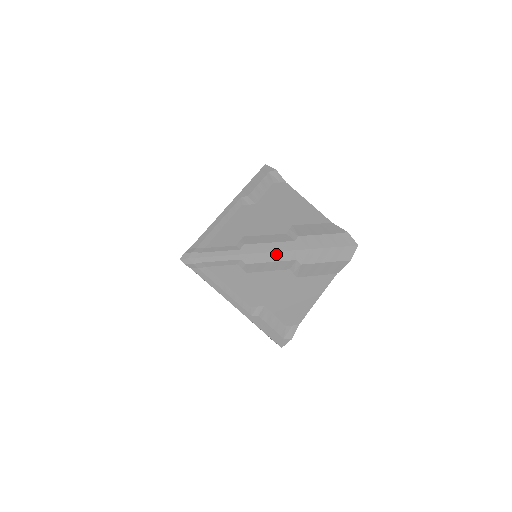
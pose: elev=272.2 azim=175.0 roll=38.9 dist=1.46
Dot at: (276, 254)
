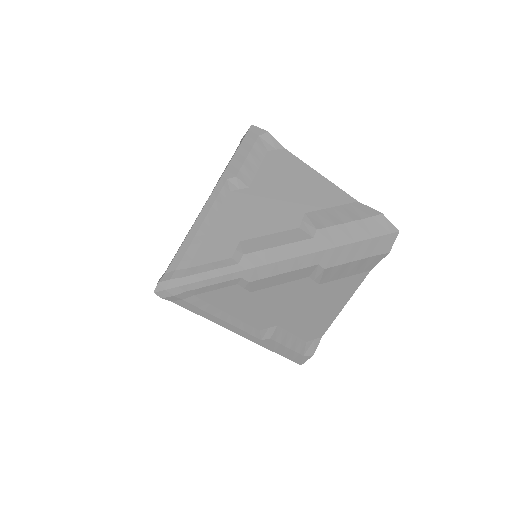
Dot at: (290, 262)
